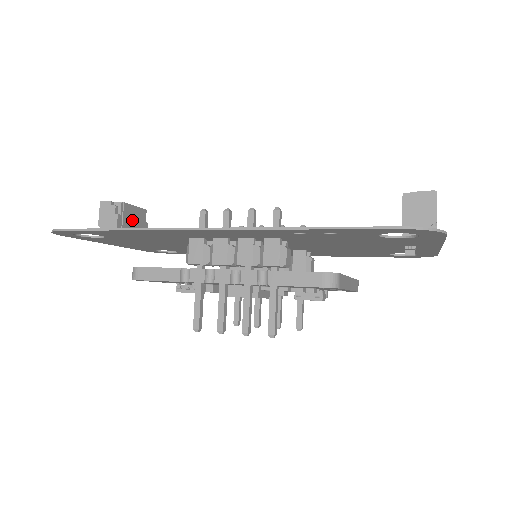
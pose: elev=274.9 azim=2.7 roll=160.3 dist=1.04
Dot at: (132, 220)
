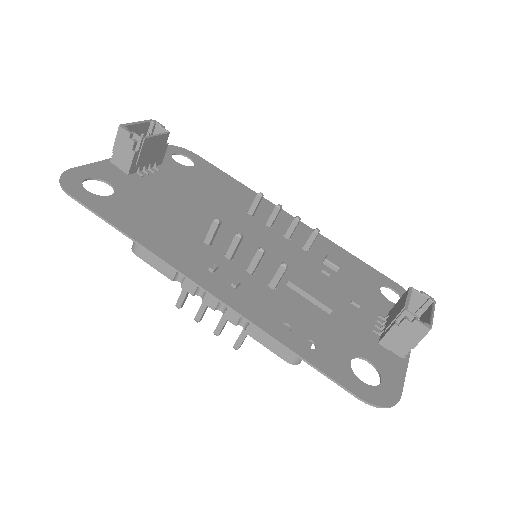
Dot at: (150, 150)
